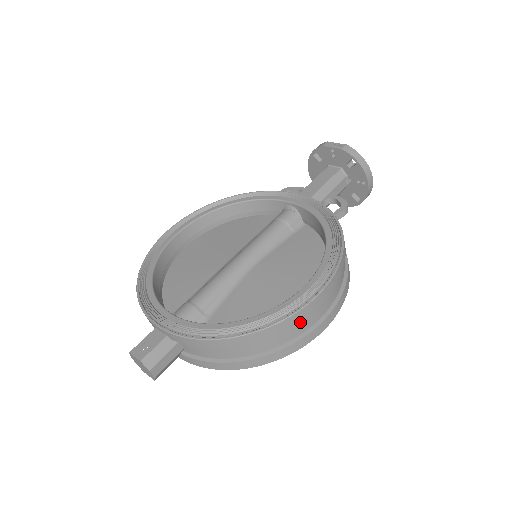
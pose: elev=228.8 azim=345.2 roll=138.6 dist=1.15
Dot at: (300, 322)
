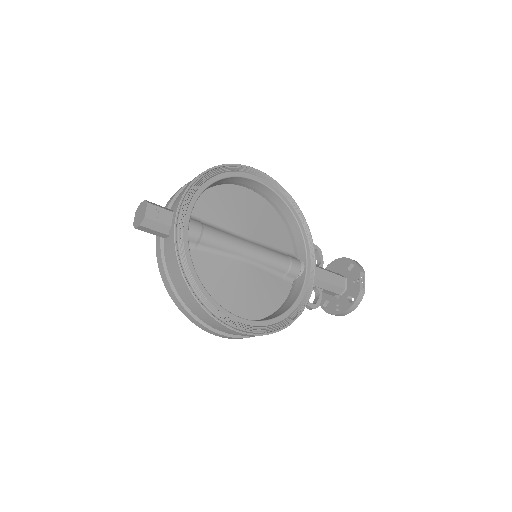
Dot at: occluded
